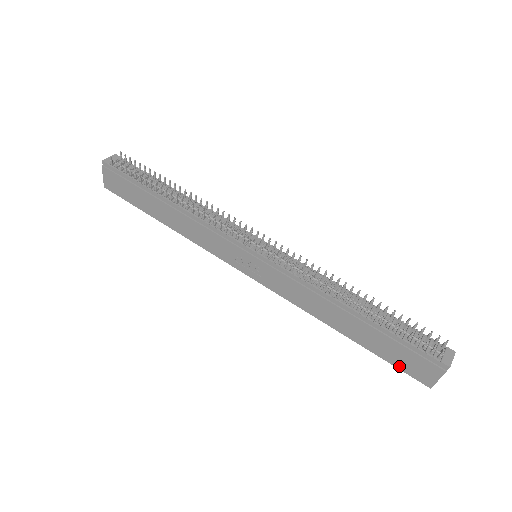
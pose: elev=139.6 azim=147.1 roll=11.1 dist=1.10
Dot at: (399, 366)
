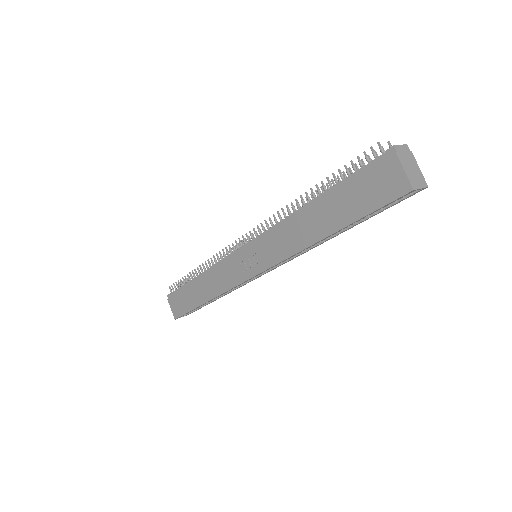
Dot at: (376, 205)
